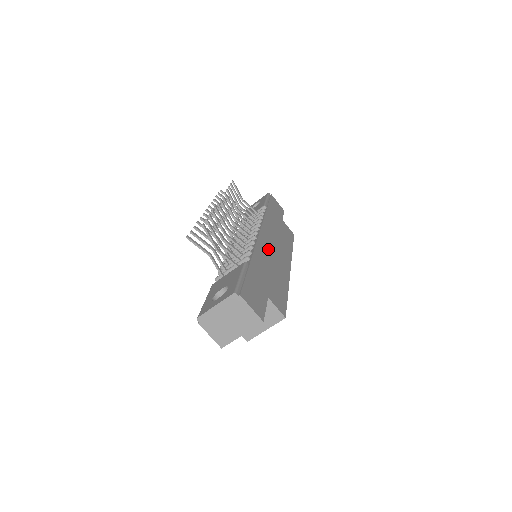
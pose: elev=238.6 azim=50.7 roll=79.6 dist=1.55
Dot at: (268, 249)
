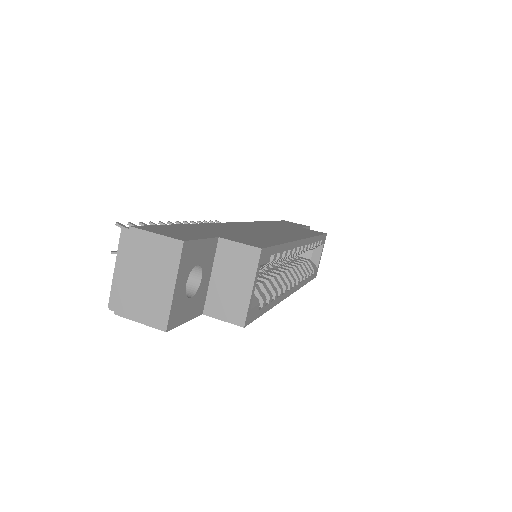
Dot at: (249, 228)
